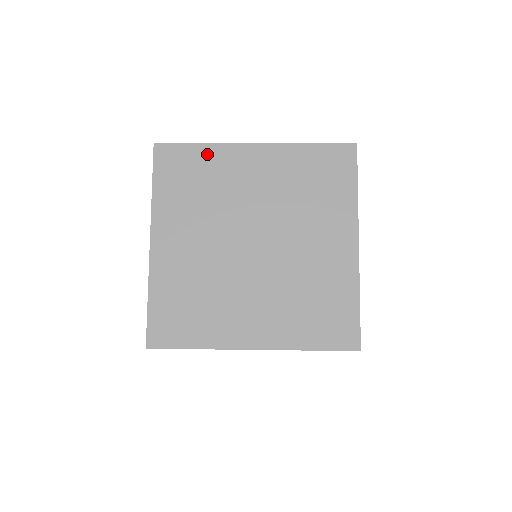
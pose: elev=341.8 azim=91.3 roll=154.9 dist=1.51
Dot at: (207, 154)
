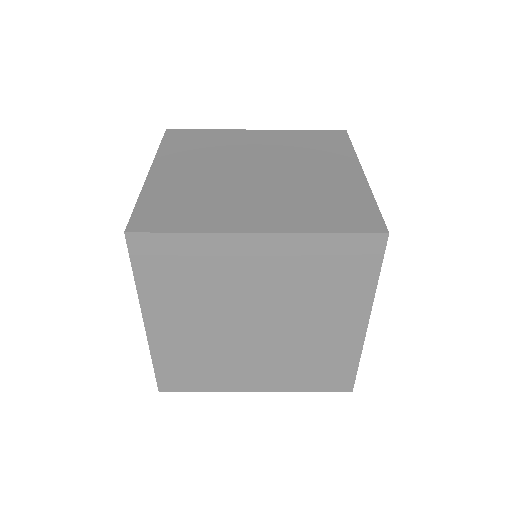
Dot at: (213, 133)
